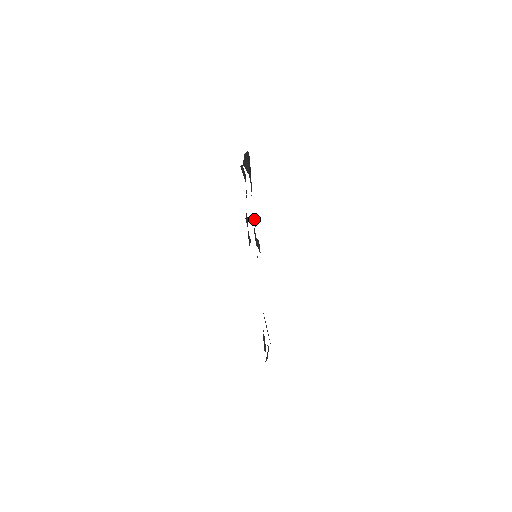
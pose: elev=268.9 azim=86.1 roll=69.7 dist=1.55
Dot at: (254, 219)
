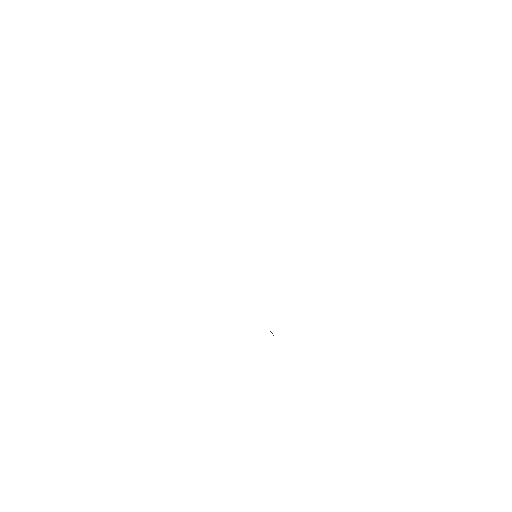
Dot at: occluded
